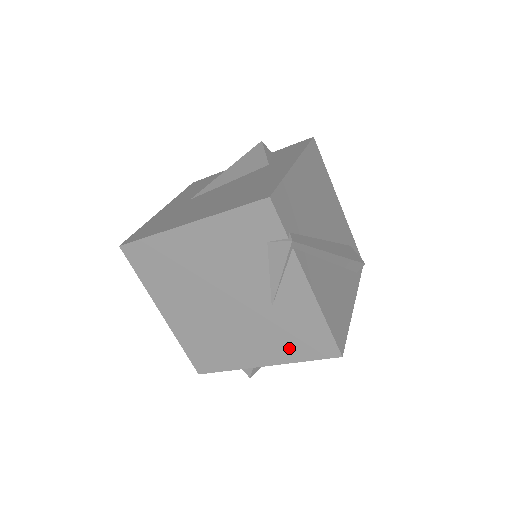
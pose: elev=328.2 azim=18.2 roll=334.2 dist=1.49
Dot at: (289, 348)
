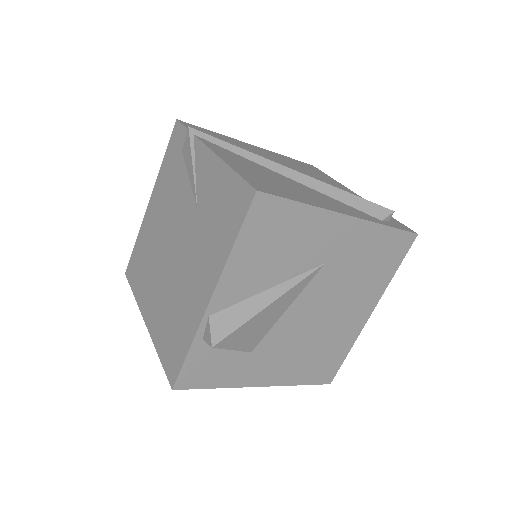
Dot at: (219, 242)
